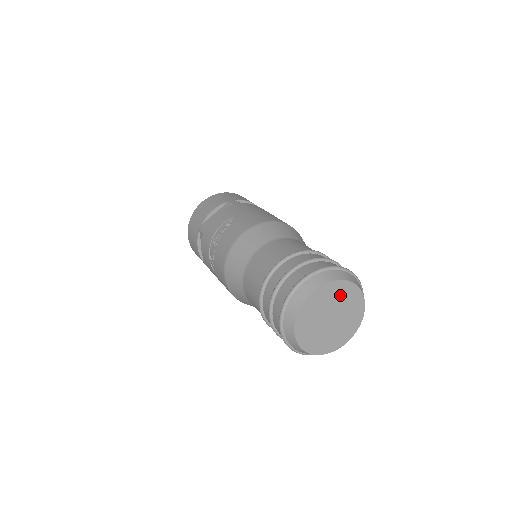
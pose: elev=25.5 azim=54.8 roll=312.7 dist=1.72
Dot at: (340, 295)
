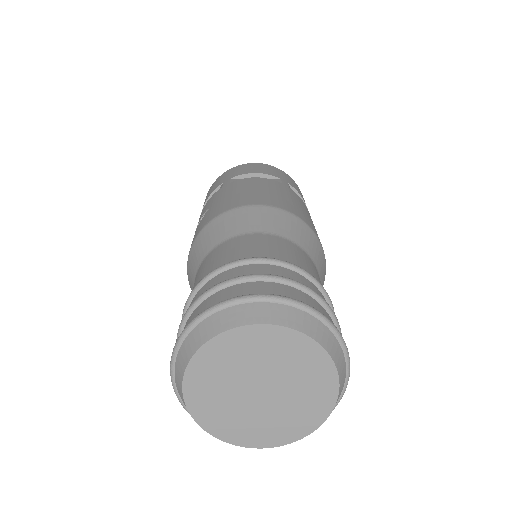
Dot at: (257, 351)
